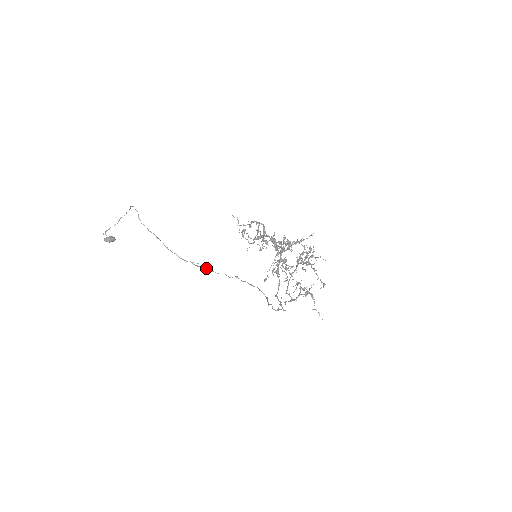
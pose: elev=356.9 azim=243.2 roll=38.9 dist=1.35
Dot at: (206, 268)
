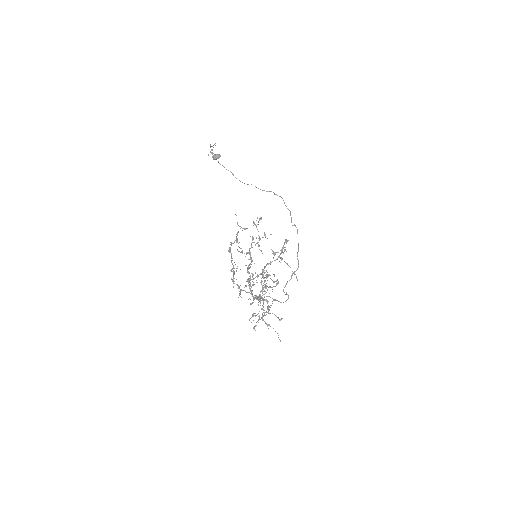
Dot at: (283, 200)
